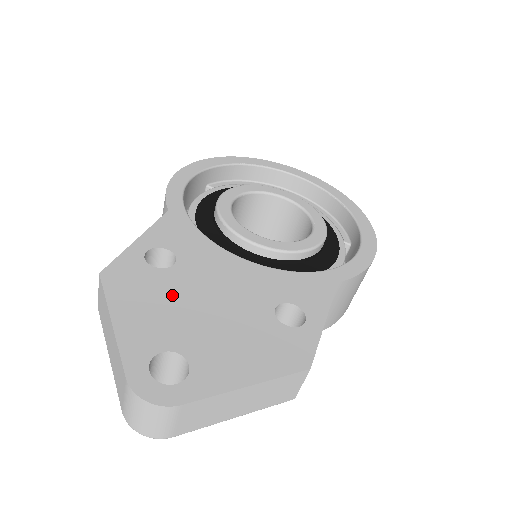
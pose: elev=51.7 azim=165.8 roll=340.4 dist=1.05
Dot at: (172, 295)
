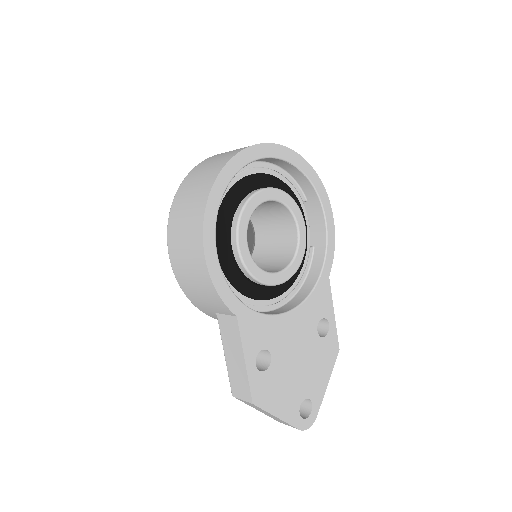
Dot at: (284, 376)
